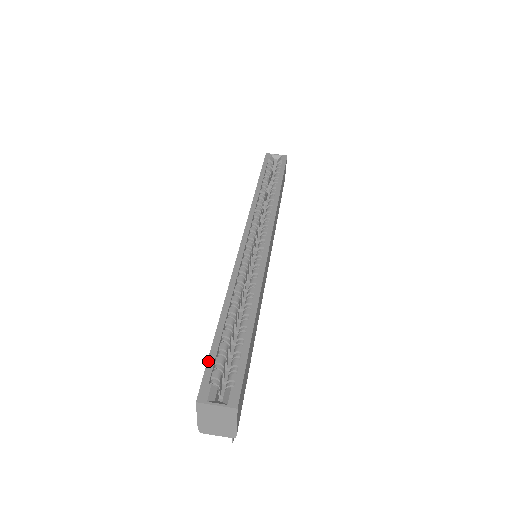
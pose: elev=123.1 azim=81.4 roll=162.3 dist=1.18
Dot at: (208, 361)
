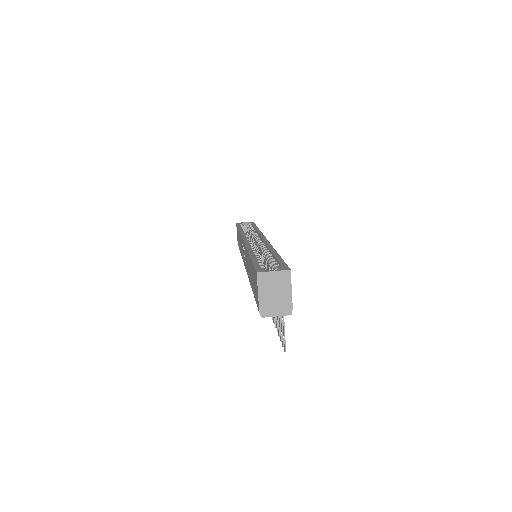
Dot at: (254, 264)
